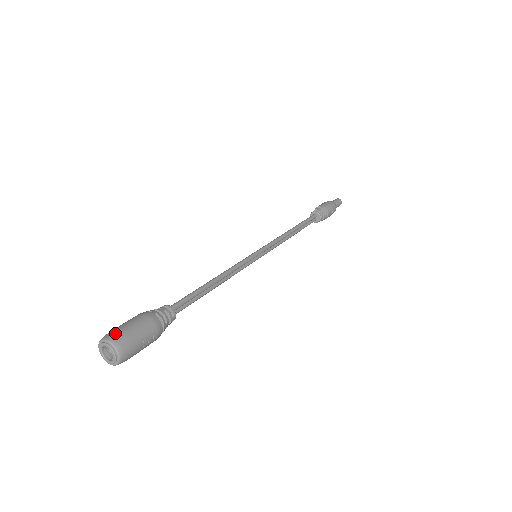
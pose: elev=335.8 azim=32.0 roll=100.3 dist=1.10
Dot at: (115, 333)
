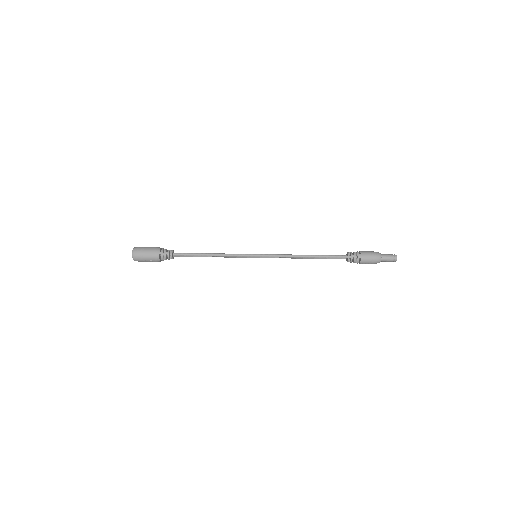
Dot at: (137, 251)
